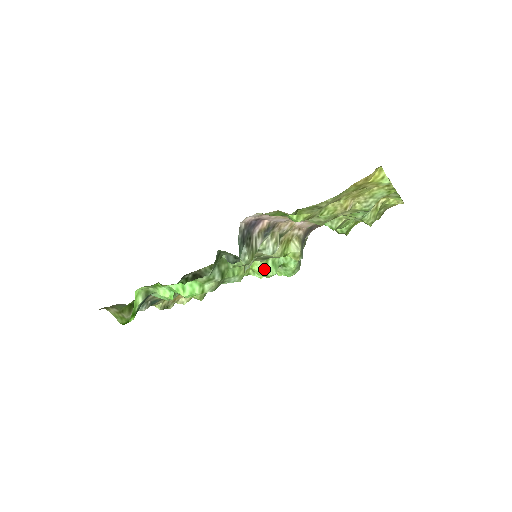
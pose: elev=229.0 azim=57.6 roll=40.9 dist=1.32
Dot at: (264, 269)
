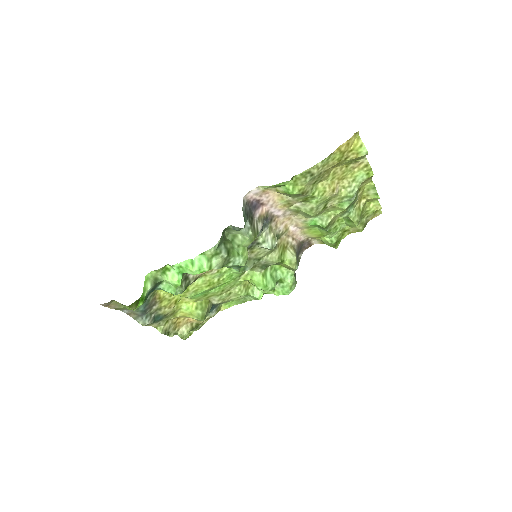
Dot at: (263, 280)
